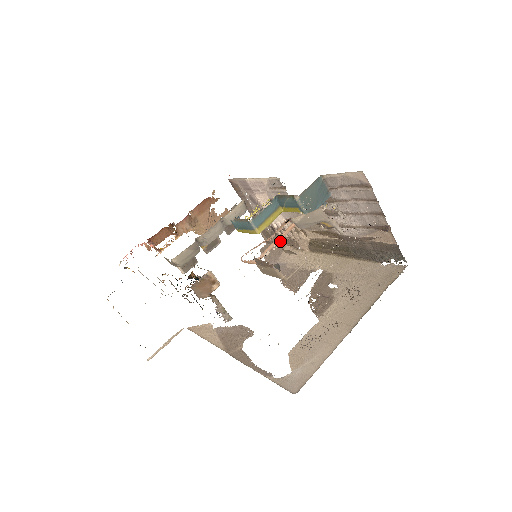
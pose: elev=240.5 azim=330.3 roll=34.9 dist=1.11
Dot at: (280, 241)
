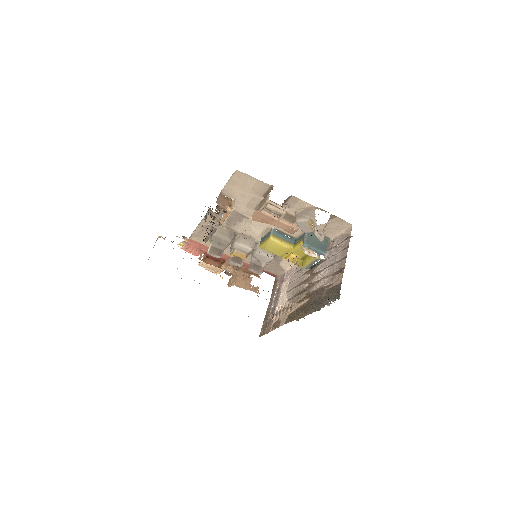
Dot at: (270, 328)
